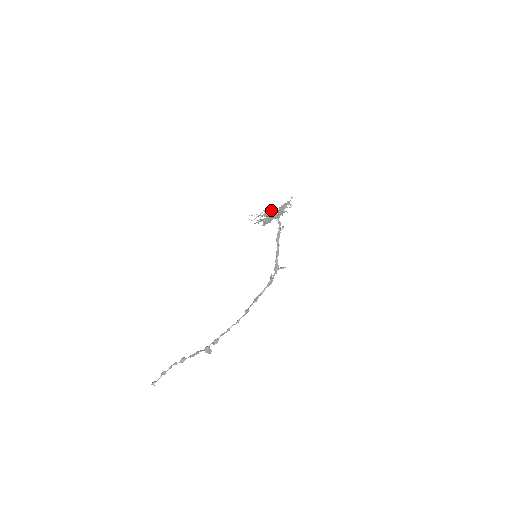
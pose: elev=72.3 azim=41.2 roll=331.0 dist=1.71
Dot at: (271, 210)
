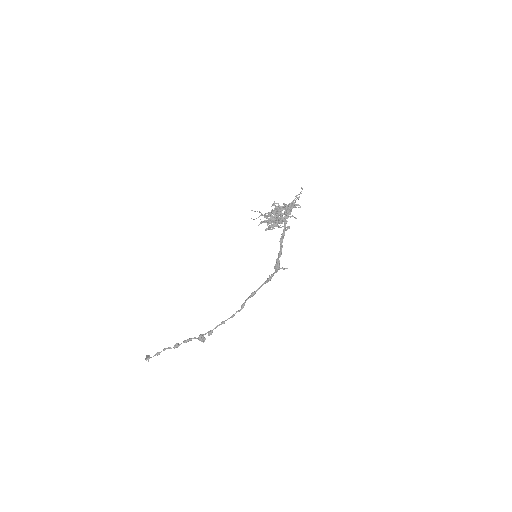
Dot at: (277, 207)
